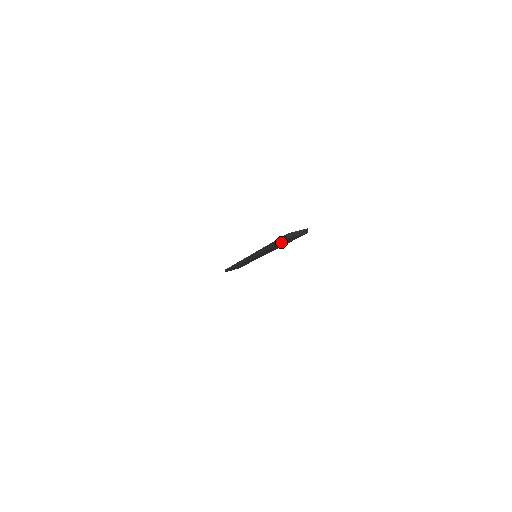
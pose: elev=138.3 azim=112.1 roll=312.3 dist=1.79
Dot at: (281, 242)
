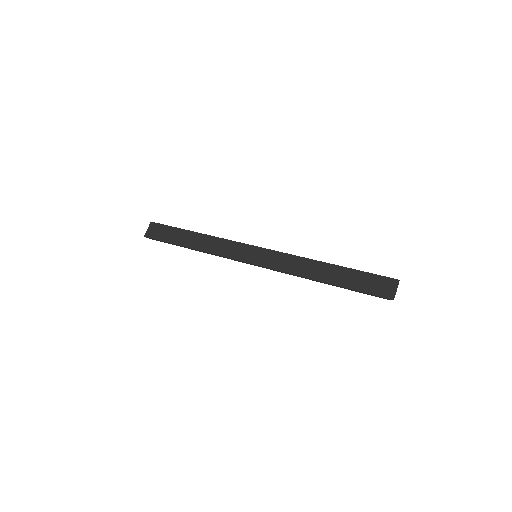
Dot at: (364, 291)
